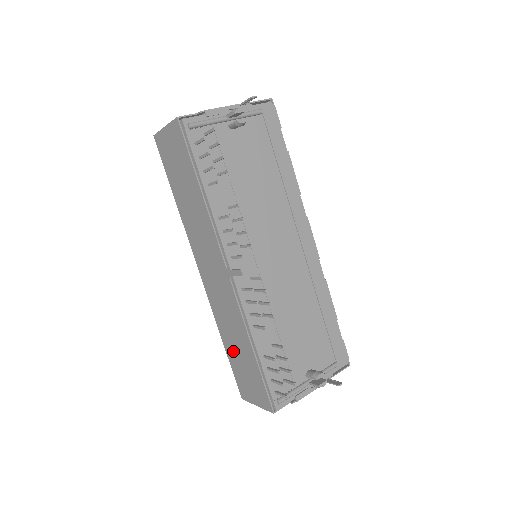
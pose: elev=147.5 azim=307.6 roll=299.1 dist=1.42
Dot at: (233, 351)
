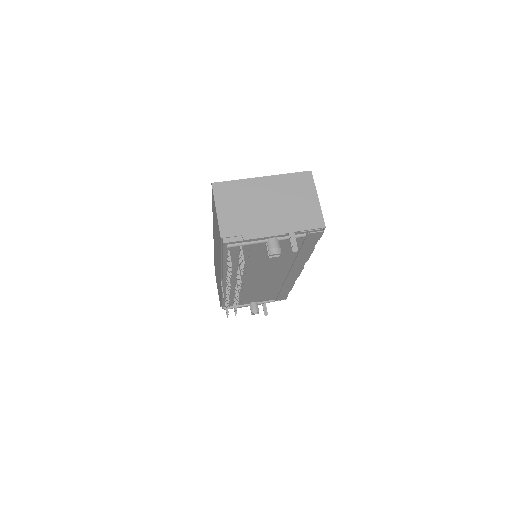
Dot at: occluded
